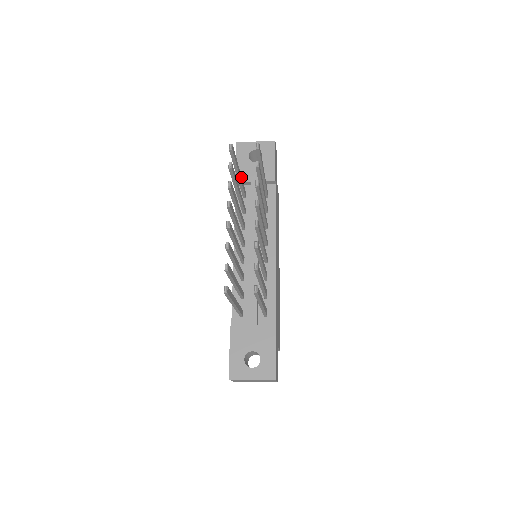
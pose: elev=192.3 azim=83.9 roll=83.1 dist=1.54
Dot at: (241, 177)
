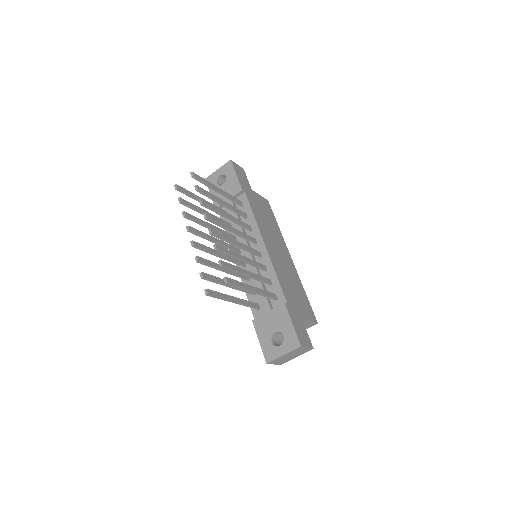
Dot at: occluded
